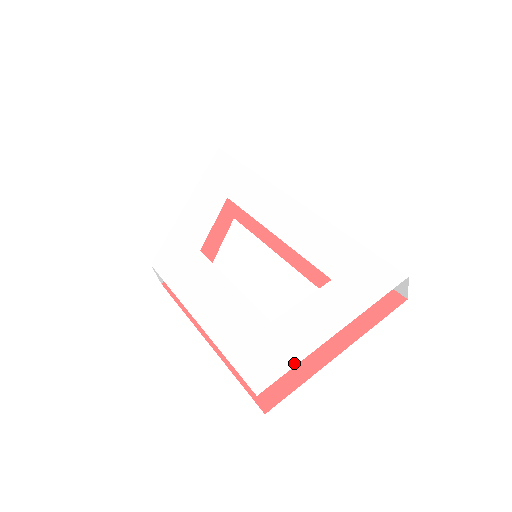
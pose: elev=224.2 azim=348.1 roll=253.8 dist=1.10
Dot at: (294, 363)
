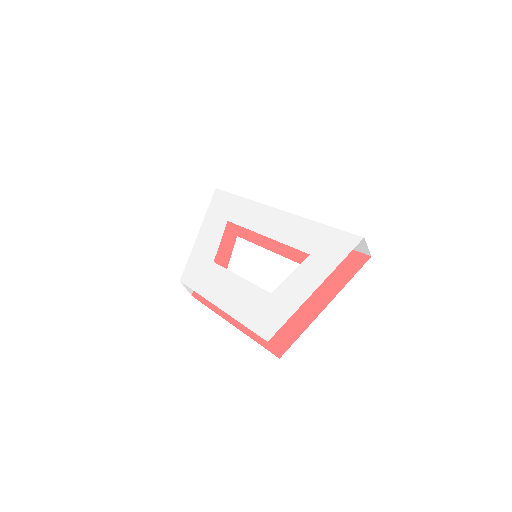
Dot at: (290, 315)
